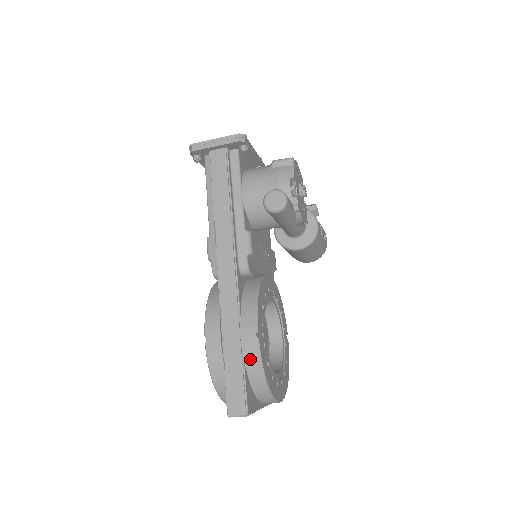
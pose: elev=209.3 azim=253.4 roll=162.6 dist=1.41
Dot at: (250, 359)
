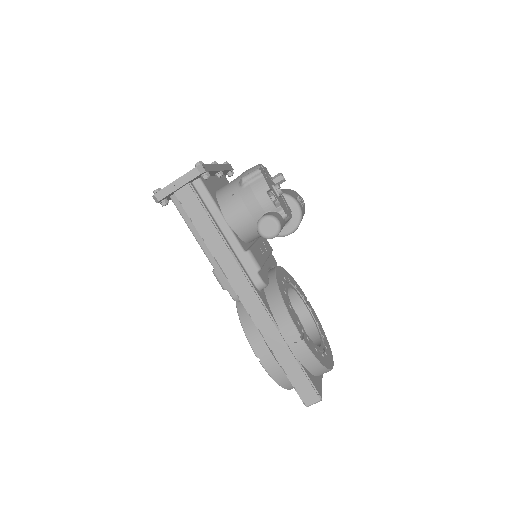
Dot at: (303, 358)
